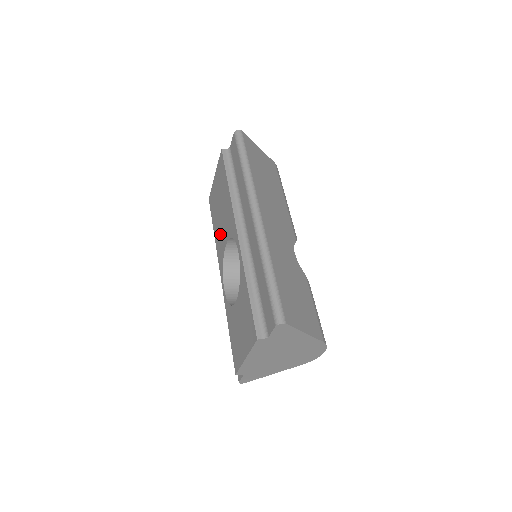
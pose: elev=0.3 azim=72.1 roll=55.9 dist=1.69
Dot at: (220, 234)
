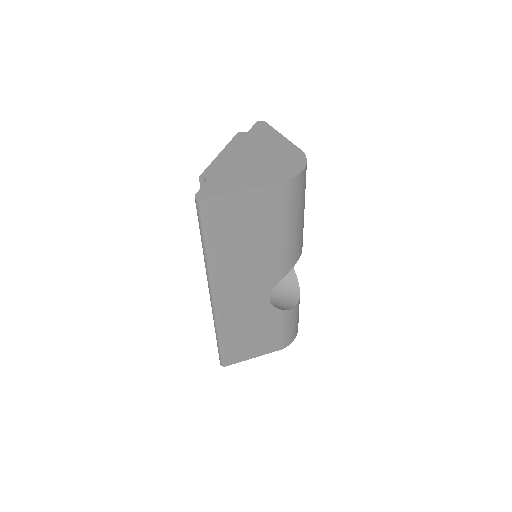
Dot at: occluded
